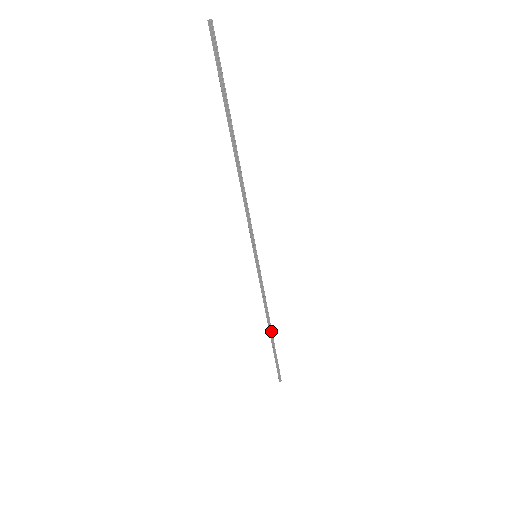
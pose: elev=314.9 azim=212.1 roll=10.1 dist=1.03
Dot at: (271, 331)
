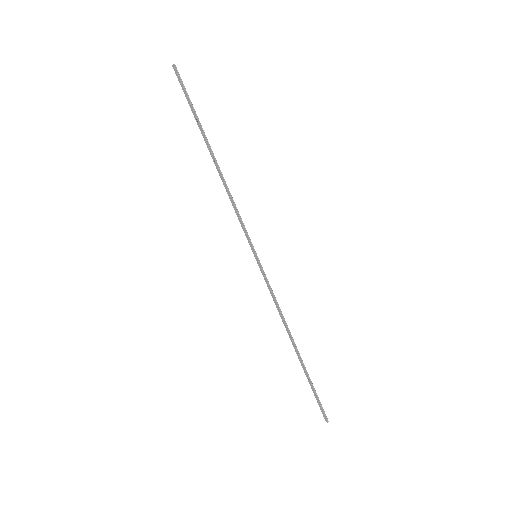
Dot at: (296, 347)
